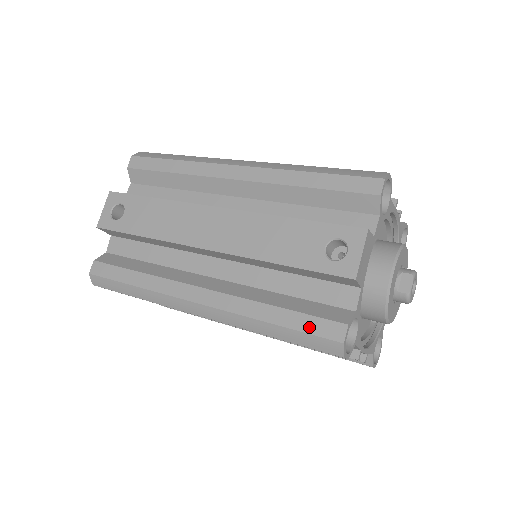
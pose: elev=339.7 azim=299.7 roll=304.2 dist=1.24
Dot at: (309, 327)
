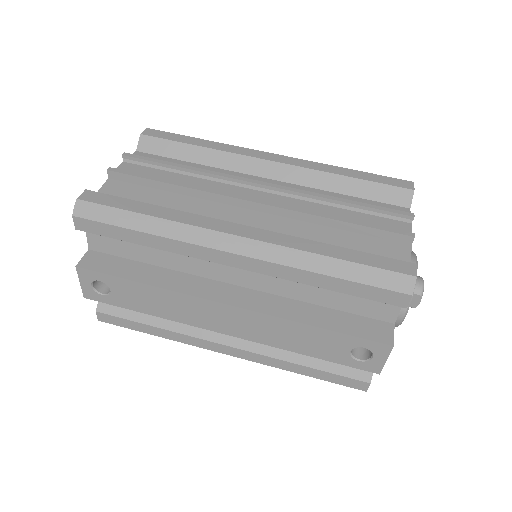
Dot at: (337, 381)
